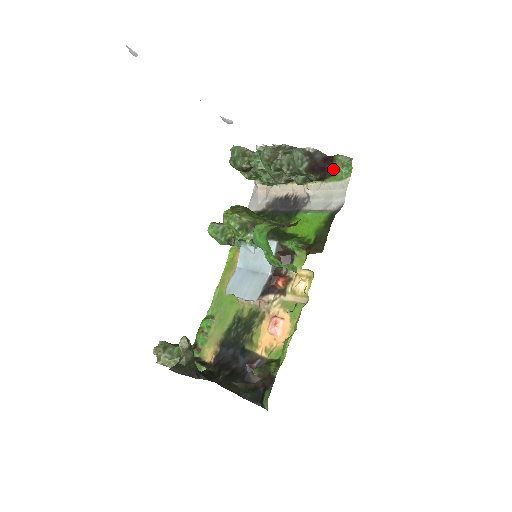
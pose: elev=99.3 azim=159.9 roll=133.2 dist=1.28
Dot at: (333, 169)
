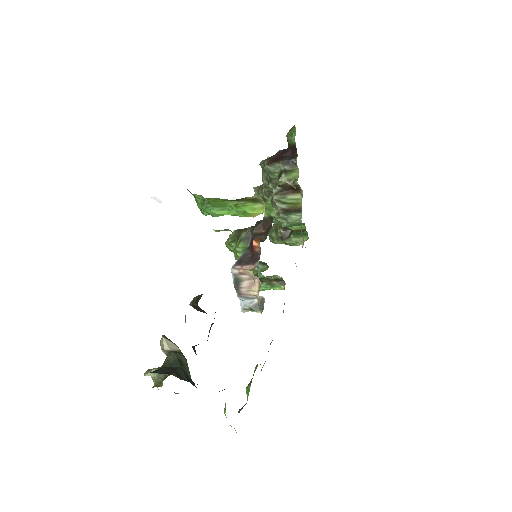
Dot at: (293, 148)
